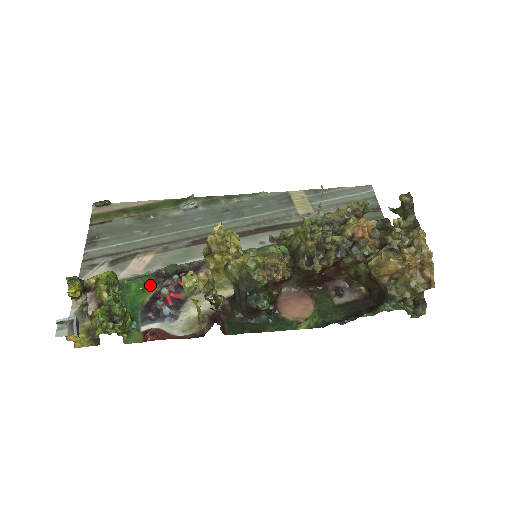
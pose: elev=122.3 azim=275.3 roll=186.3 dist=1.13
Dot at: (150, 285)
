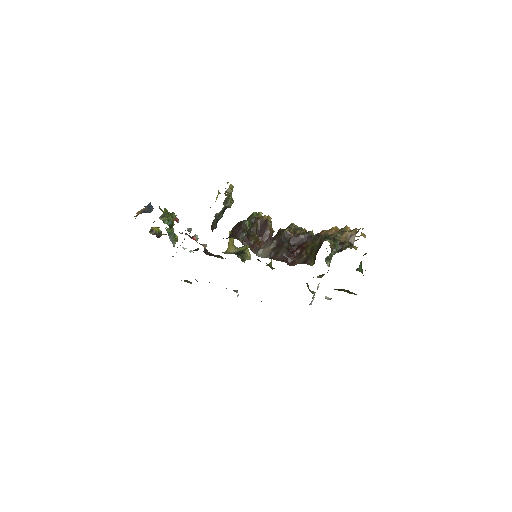
Dot at: occluded
